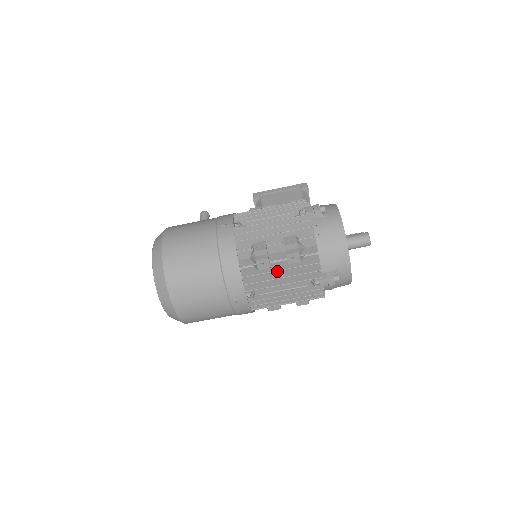
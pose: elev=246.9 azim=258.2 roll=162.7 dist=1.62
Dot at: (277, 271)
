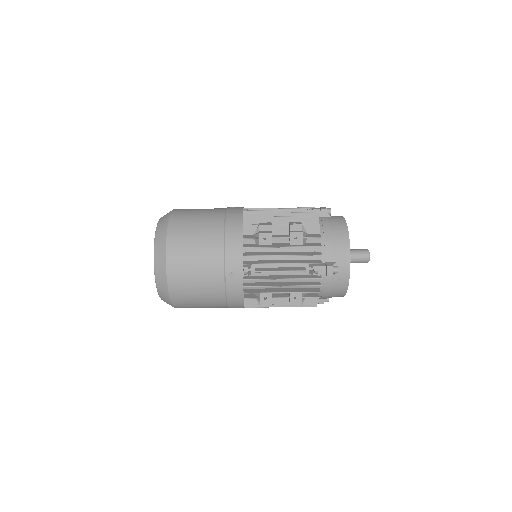
Dot at: (278, 252)
